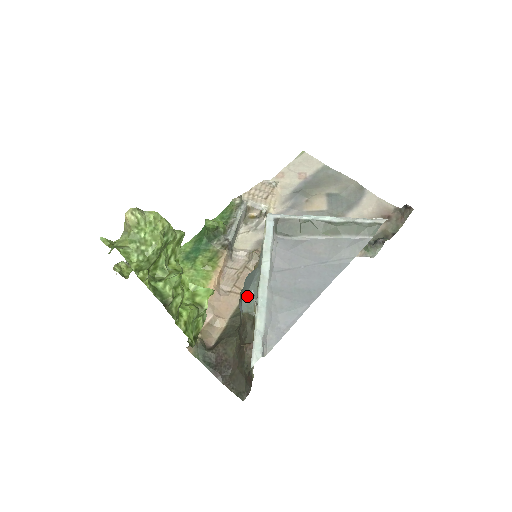
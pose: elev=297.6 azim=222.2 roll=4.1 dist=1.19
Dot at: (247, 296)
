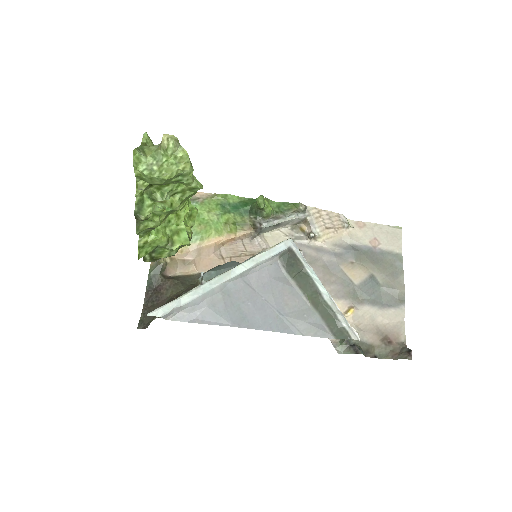
Dot at: (213, 273)
